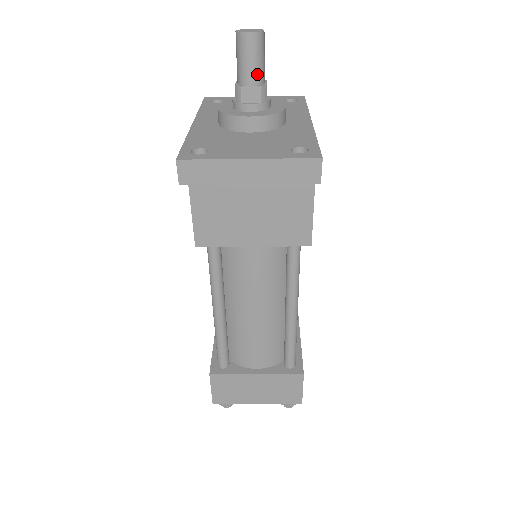
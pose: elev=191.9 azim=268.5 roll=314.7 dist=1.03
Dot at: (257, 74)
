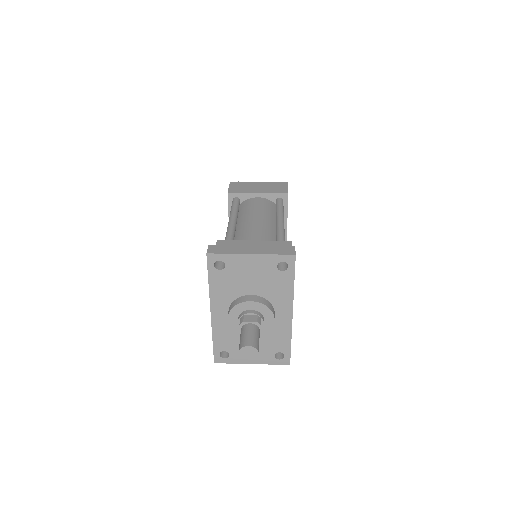
Dot at: occluded
